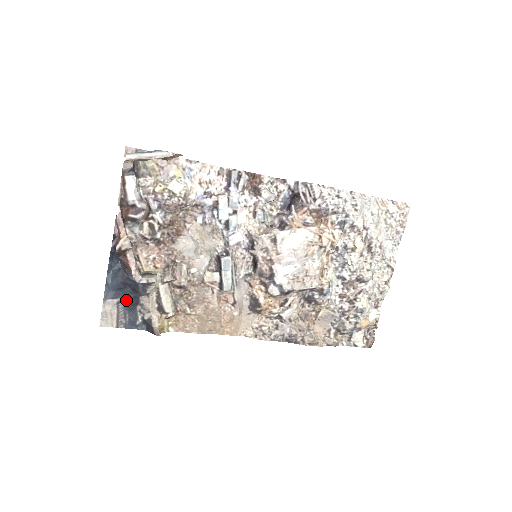
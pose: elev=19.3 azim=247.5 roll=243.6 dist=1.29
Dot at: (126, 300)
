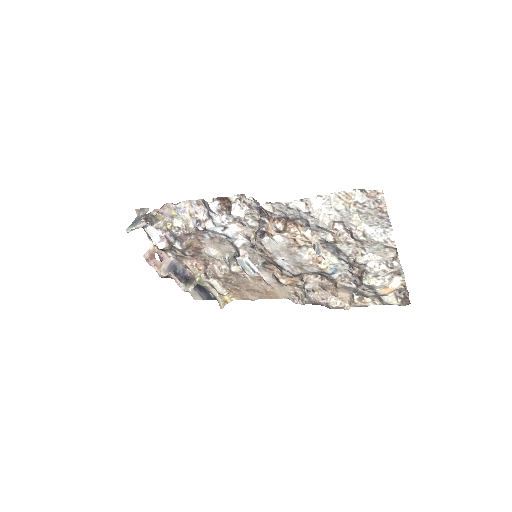
Dot at: (197, 287)
